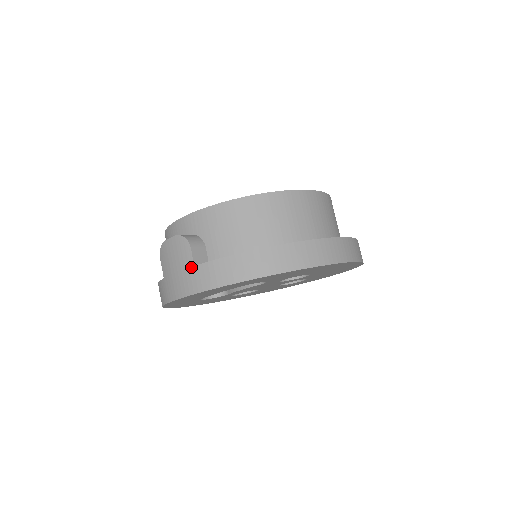
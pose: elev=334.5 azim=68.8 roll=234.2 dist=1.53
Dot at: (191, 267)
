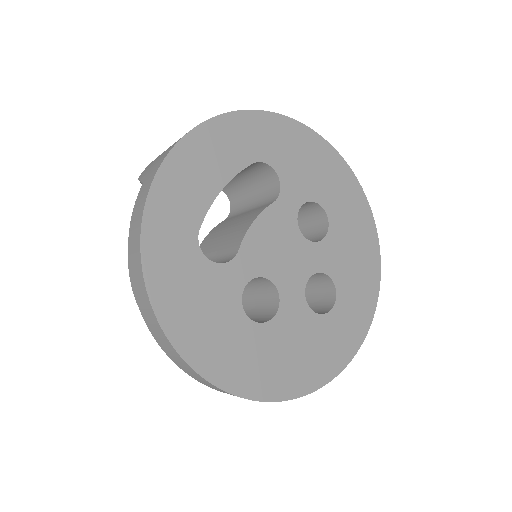
Dot at: occluded
